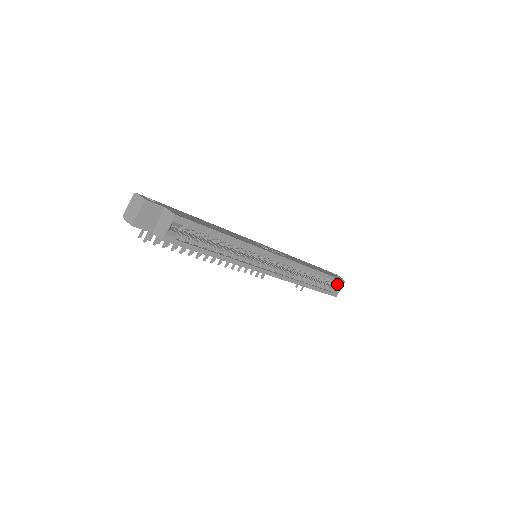
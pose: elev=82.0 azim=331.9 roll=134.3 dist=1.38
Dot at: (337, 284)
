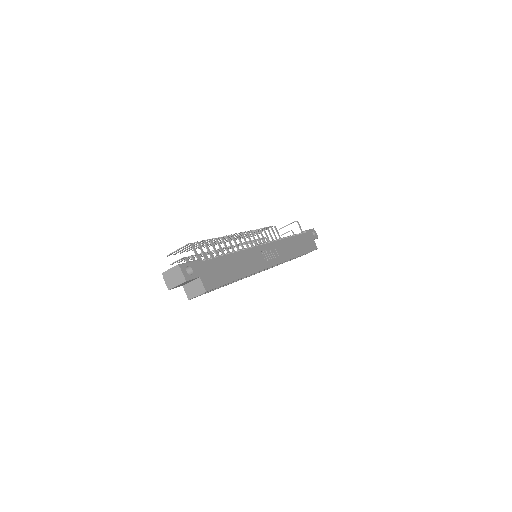
Dot at: occluded
